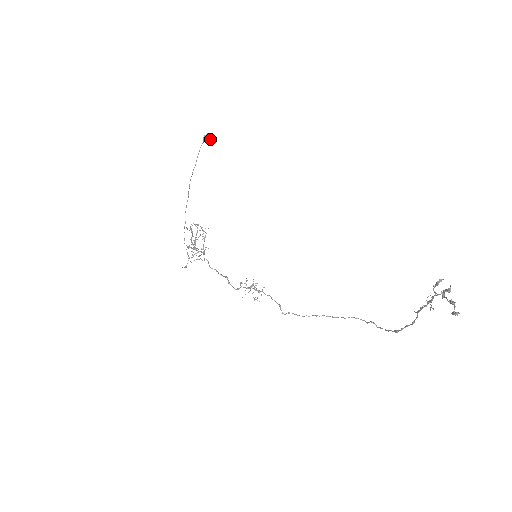
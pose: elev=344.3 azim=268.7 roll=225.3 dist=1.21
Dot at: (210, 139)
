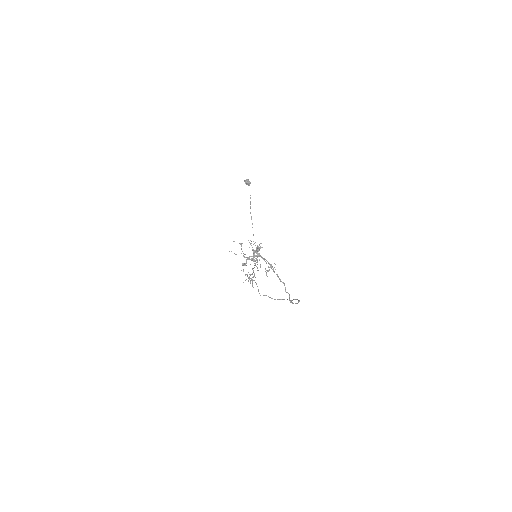
Dot at: (247, 182)
